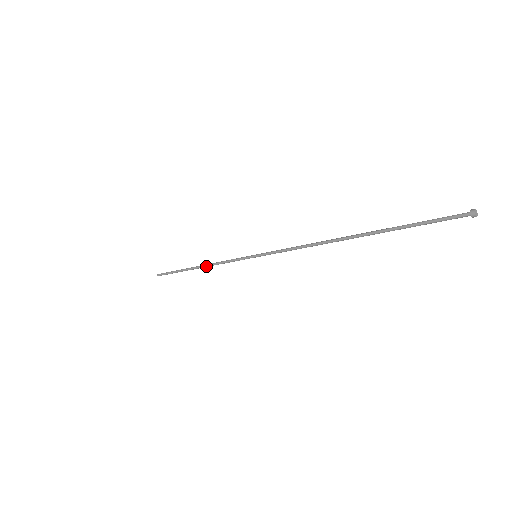
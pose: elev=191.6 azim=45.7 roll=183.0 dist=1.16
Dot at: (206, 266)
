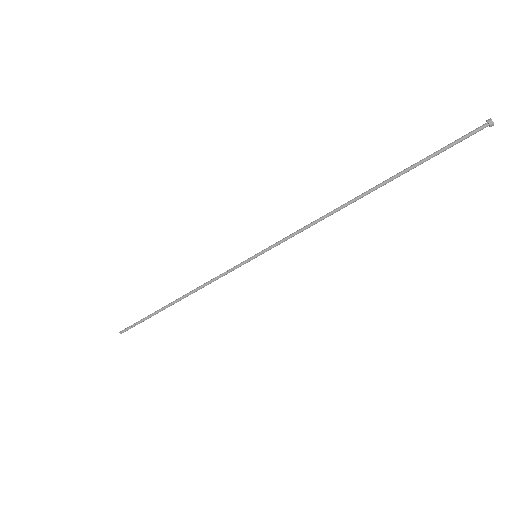
Dot at: occluded
